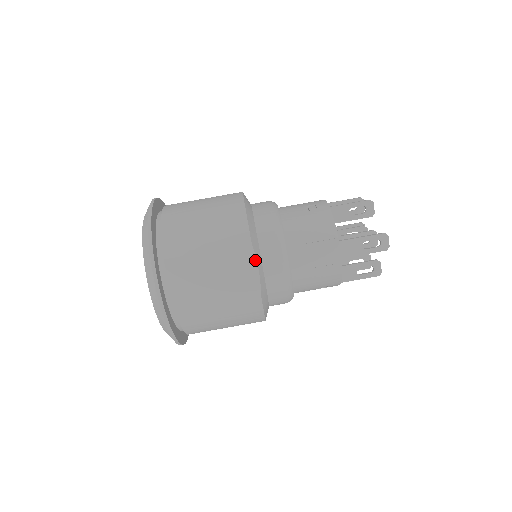
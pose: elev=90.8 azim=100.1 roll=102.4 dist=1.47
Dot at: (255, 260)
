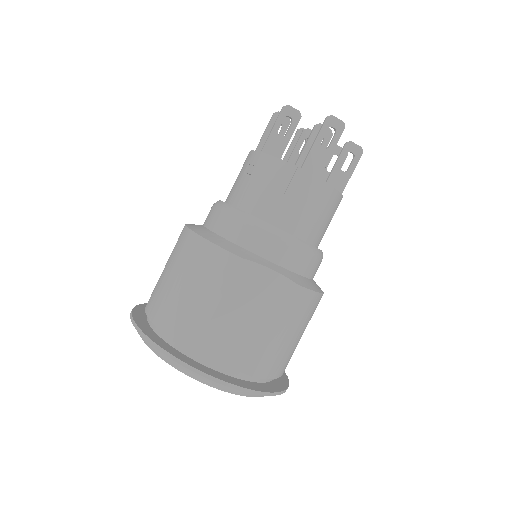
Dot at: (259, 266)
